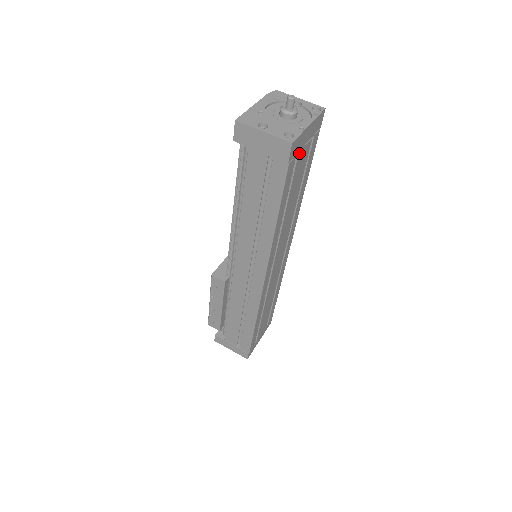
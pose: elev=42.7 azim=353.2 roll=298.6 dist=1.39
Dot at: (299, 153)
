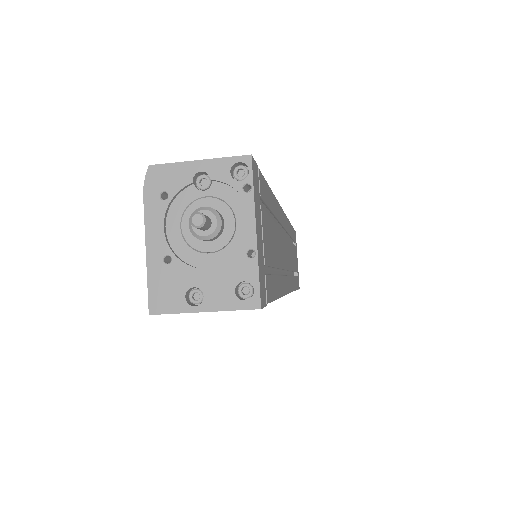
Dot at: (264, 260)
